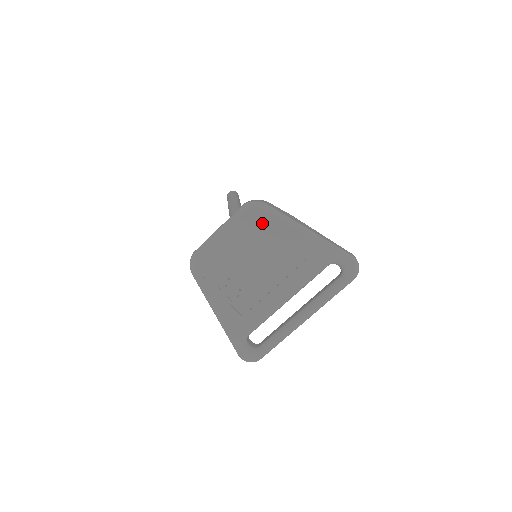
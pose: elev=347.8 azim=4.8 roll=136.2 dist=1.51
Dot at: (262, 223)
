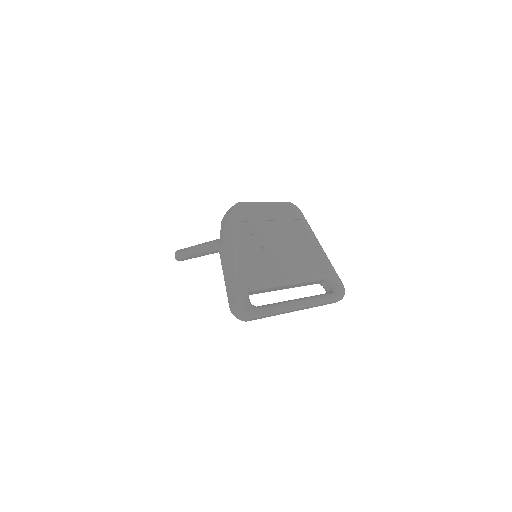
Dot at: (296, 220)
